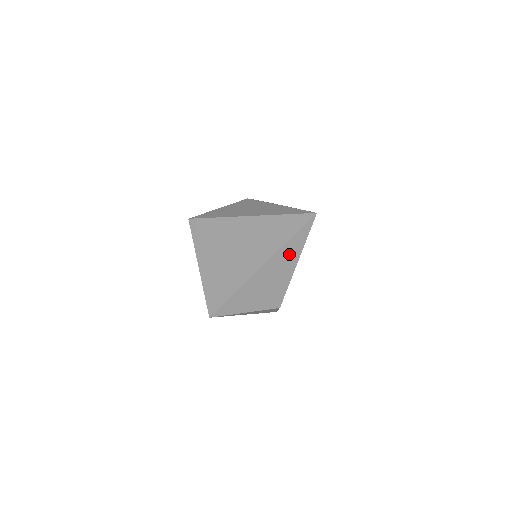
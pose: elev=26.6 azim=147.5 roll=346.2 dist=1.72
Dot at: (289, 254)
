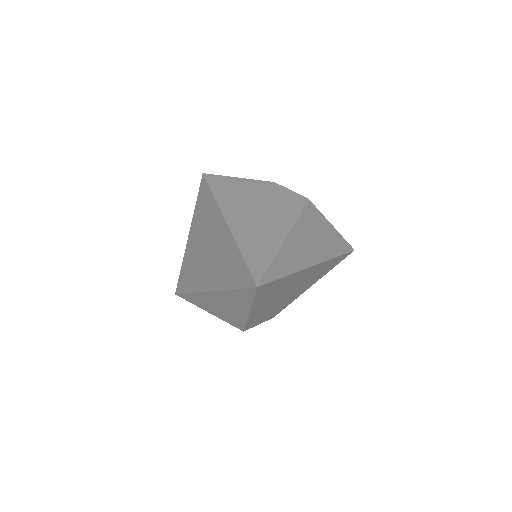
Dot at: (236, 300)
